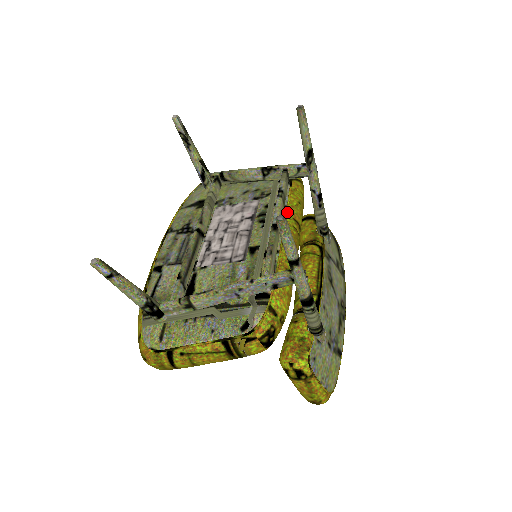
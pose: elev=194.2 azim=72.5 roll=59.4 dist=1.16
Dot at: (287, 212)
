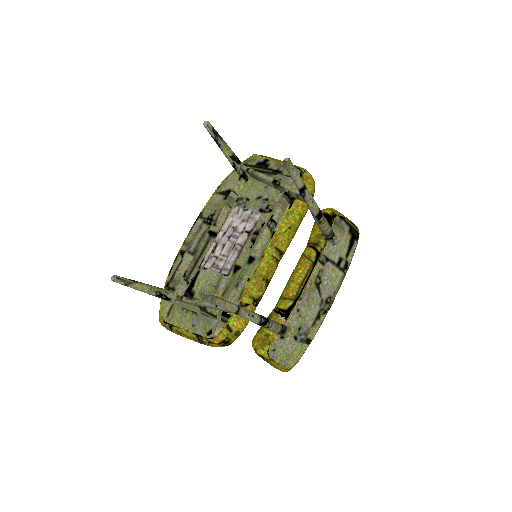
Dot at: (272, 240)
